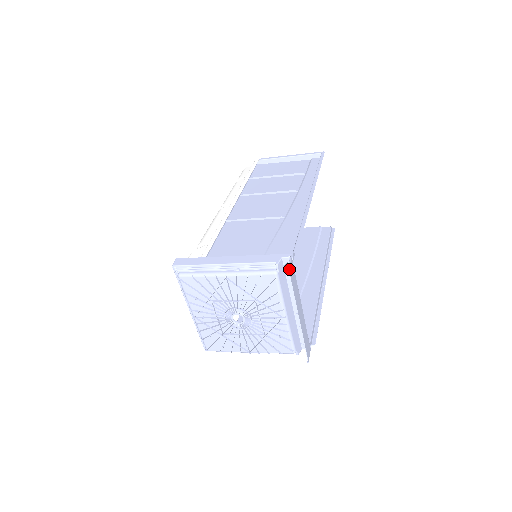
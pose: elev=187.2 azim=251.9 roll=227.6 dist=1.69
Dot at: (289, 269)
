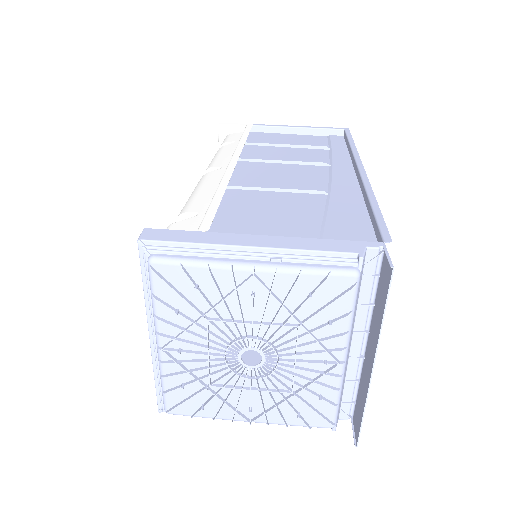
Dot at: (391, 268)
